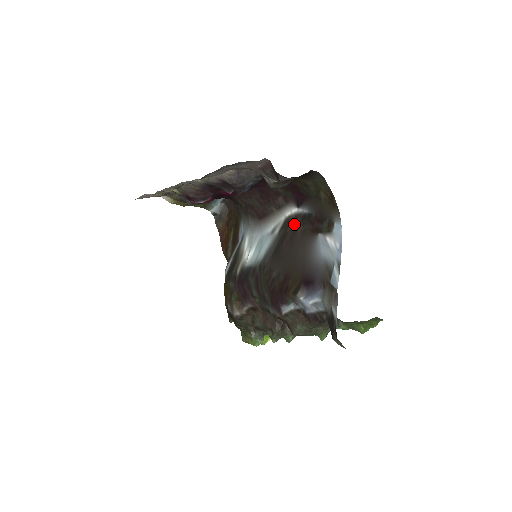
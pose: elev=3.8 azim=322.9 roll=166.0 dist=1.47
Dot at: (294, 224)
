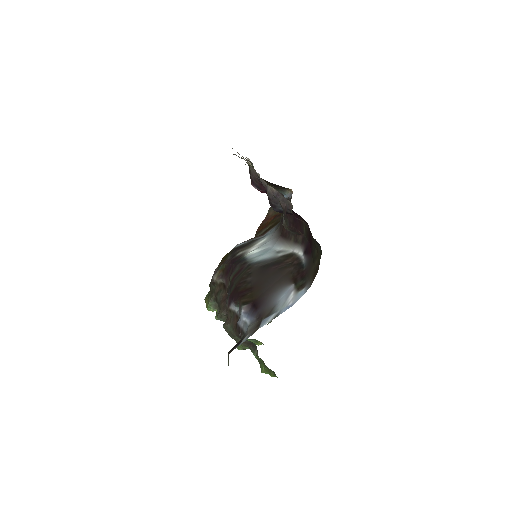
Dot at: (292, 261)
